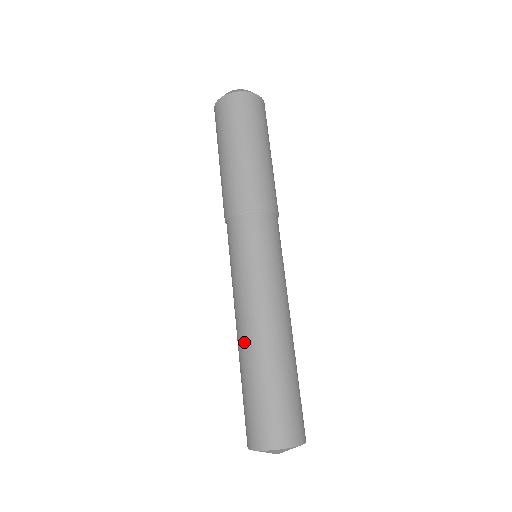
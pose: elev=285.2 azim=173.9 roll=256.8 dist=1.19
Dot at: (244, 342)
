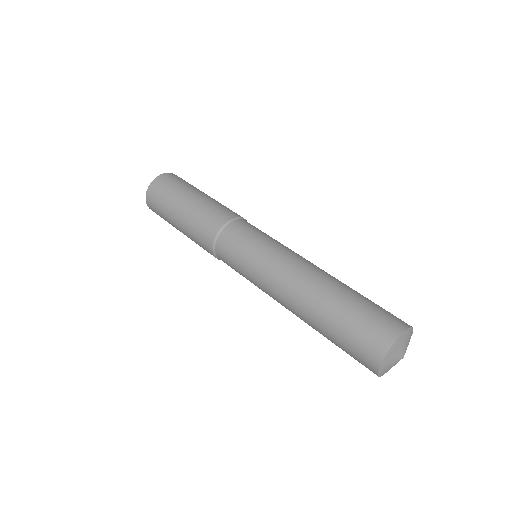
Dot at: (313, 282)
